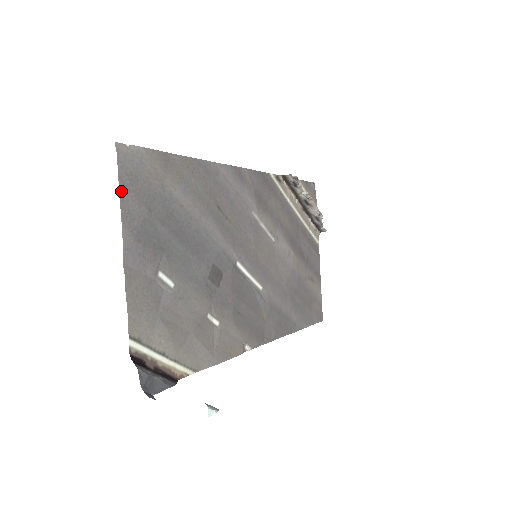
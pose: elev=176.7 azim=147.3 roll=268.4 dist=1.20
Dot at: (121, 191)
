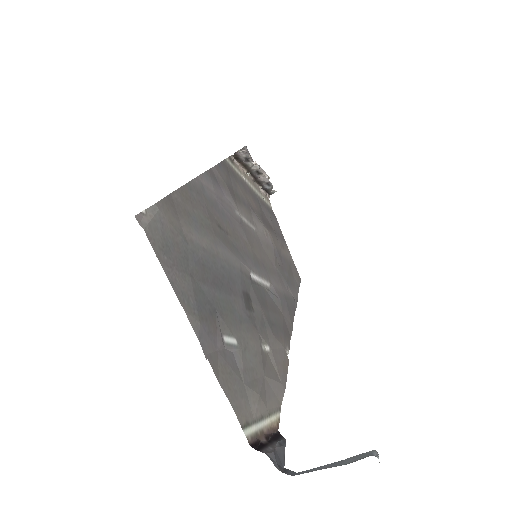
Dot at: (167, 274)
